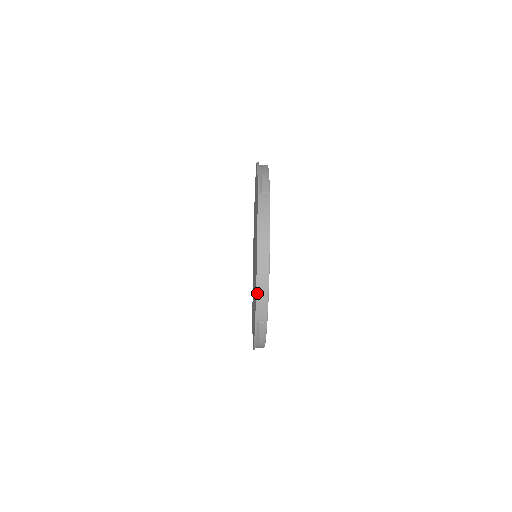
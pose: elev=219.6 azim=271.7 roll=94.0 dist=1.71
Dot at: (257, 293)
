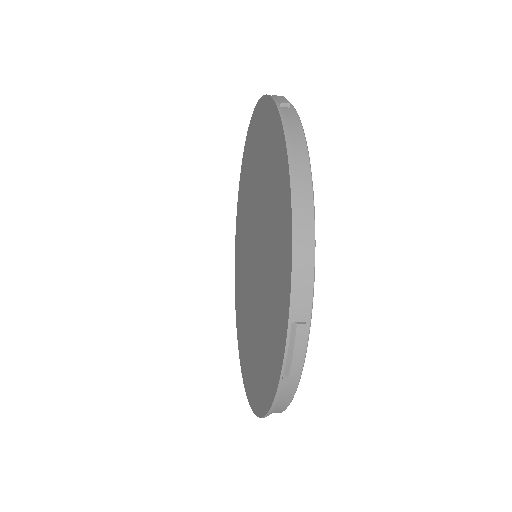
Dot at: (294, 254)
